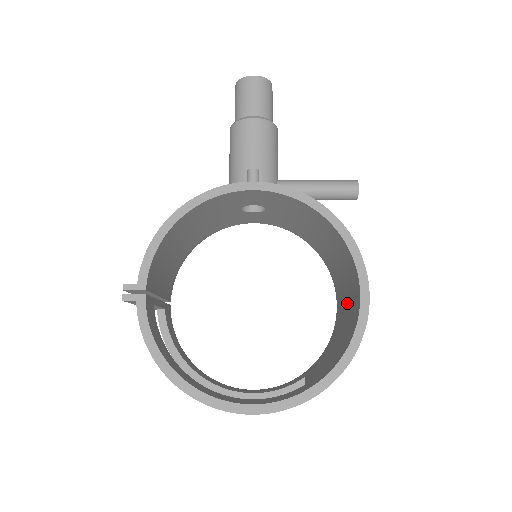
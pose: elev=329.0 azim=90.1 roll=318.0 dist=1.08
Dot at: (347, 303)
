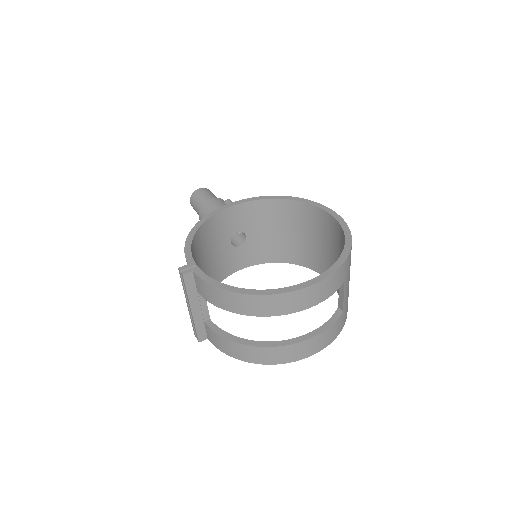
Dot at: (331, 249)
